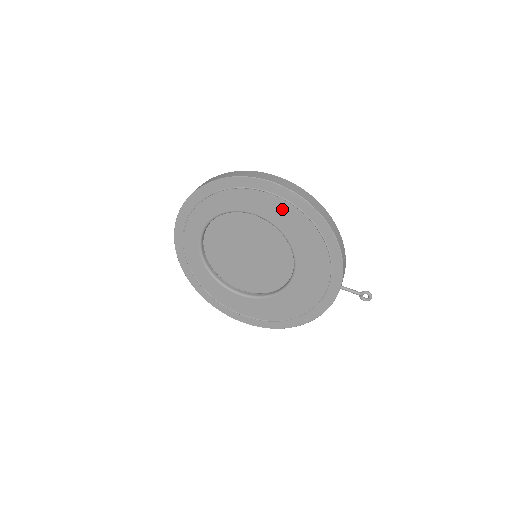
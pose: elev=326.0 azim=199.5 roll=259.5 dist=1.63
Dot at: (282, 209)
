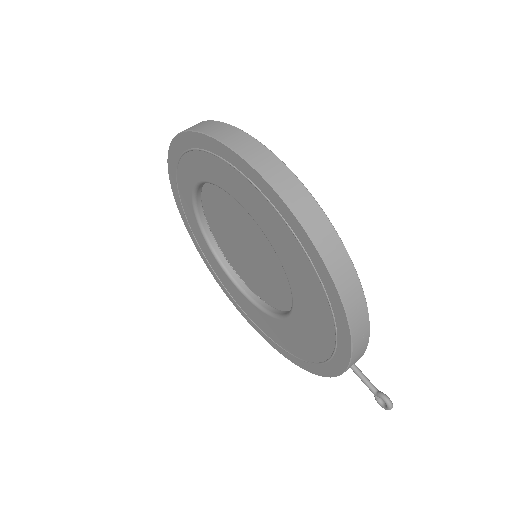
Dot at: (276, 224)
